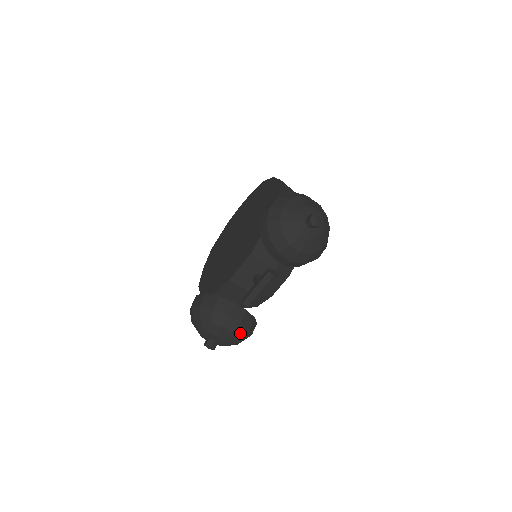
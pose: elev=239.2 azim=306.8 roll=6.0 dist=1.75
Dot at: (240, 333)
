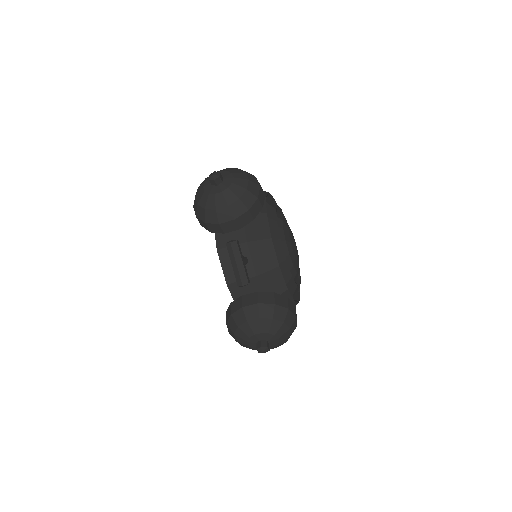
Dot at: (269, 314)
